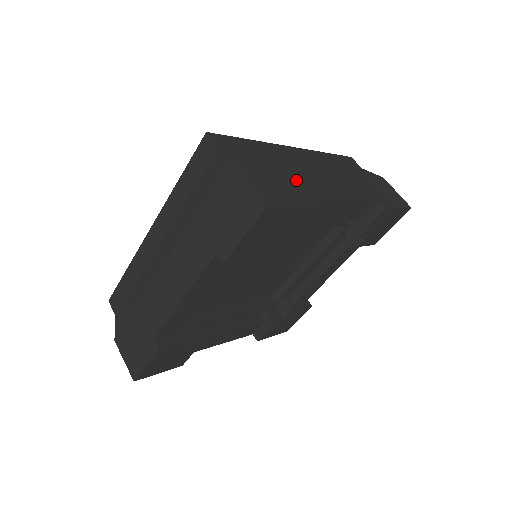
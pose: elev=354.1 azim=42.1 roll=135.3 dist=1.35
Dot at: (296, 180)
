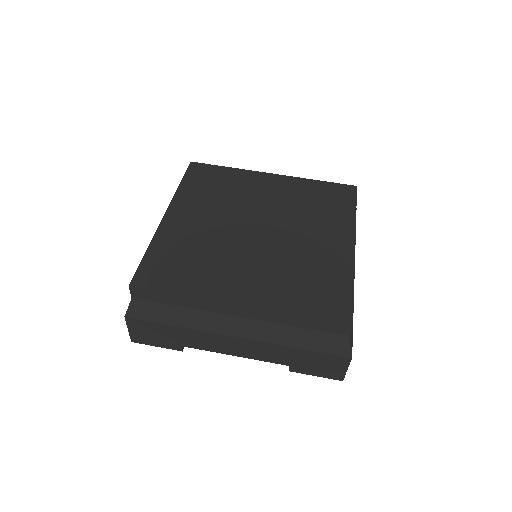
Dot at: (182, 336)
